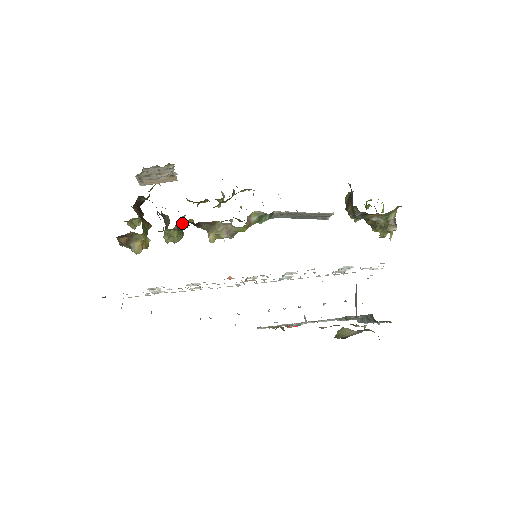
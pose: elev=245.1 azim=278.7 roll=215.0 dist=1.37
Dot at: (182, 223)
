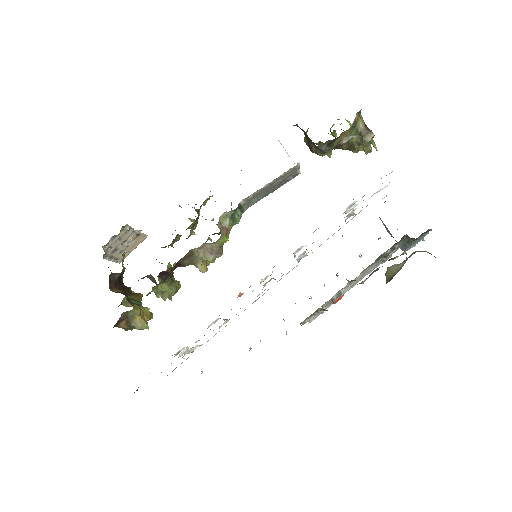
Dot at: (164, 273)
